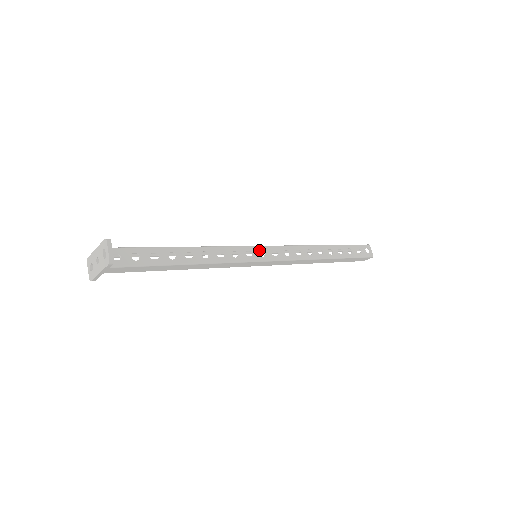
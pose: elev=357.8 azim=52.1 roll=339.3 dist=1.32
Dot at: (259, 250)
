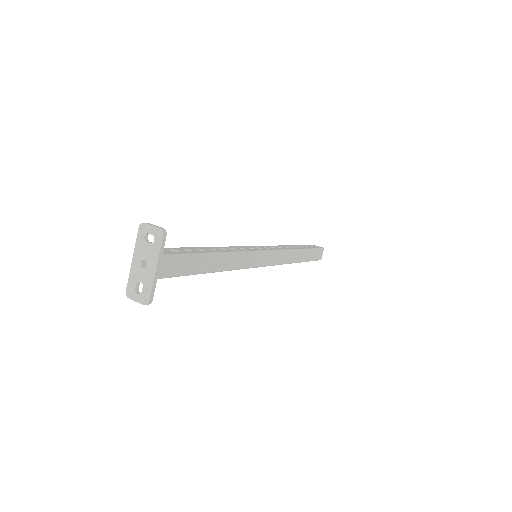
Dot at: (254, 247)
